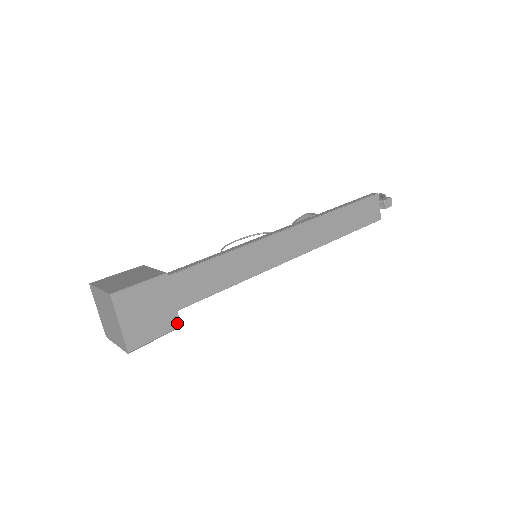
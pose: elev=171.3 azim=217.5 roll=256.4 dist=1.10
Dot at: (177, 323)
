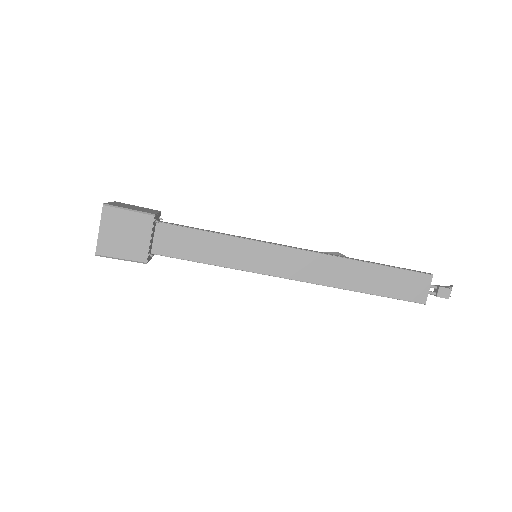
Dot at: (144, 258)
